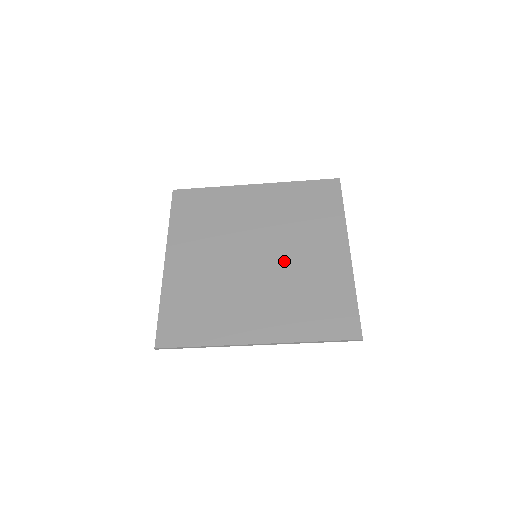
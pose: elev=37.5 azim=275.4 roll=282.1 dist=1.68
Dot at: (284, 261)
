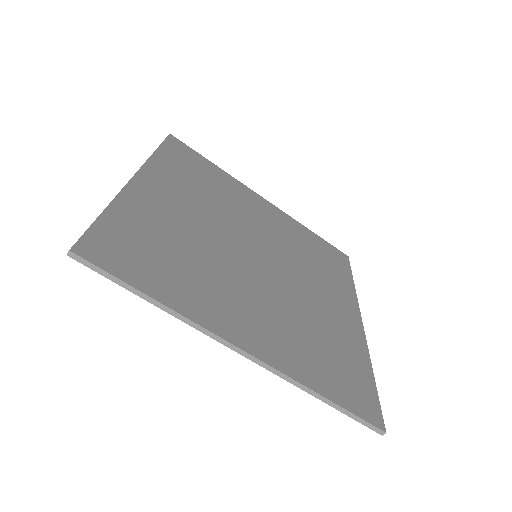
Dot at: (291, 283)
